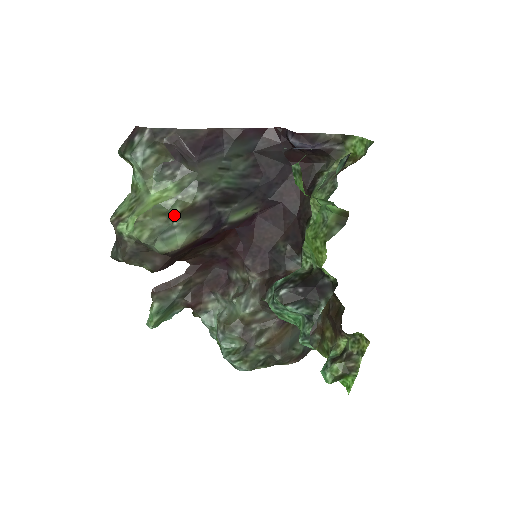
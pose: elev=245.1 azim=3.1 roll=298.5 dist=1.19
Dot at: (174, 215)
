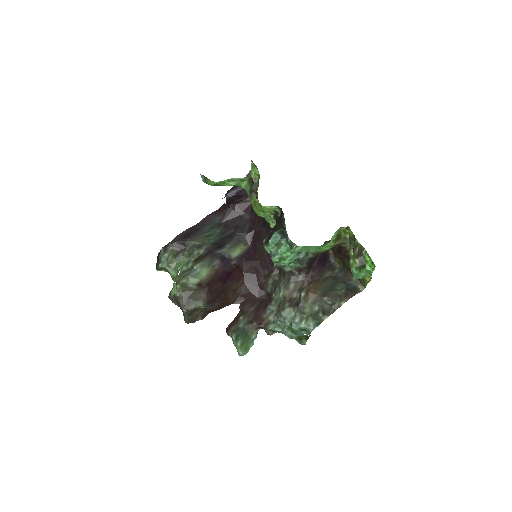
Dot at: (193, 266)
